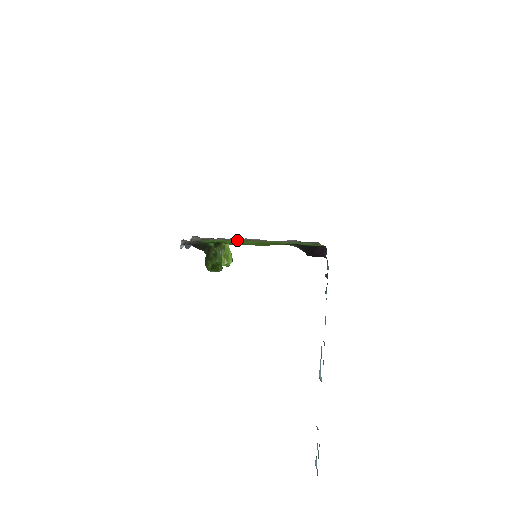
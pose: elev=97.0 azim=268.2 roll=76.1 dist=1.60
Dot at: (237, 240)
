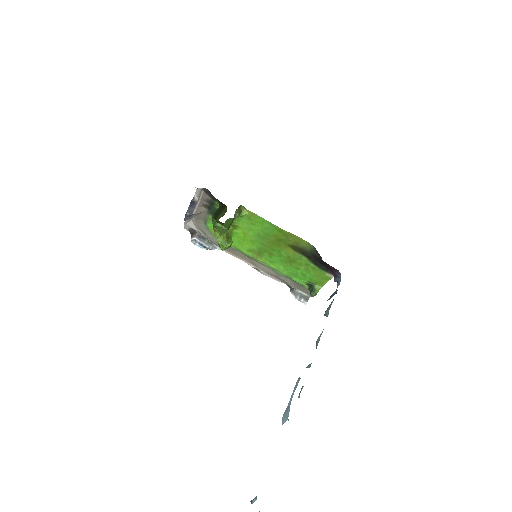
Dot at: (233, 247)
